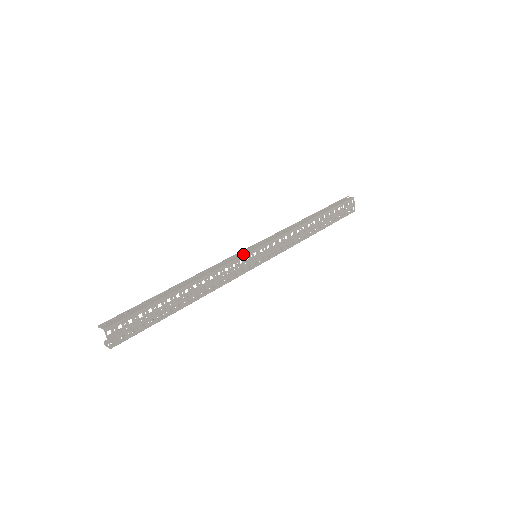
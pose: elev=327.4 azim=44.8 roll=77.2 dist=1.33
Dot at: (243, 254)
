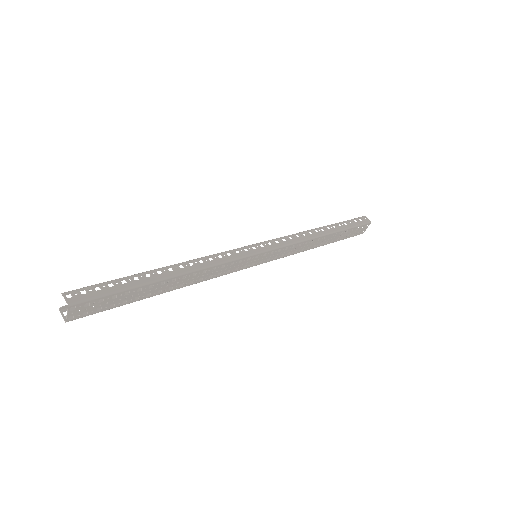
Dot at: (246, 254)
